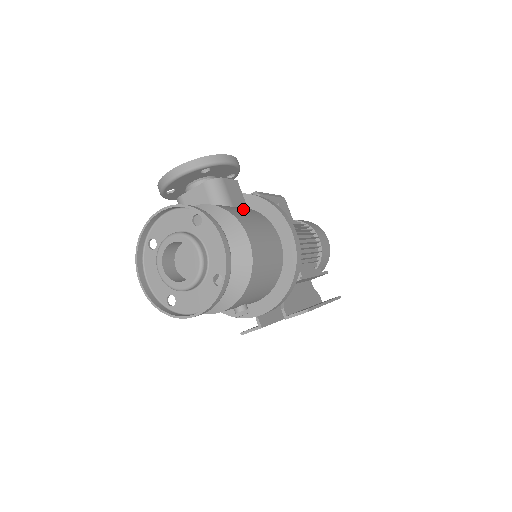
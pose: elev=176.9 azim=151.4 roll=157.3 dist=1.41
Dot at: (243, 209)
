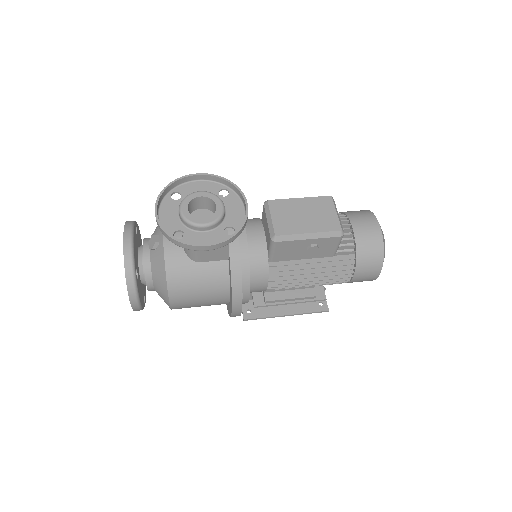
Dot at: (206, 270)
